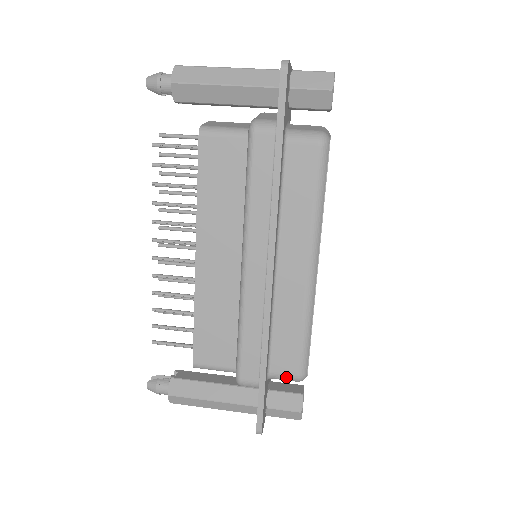
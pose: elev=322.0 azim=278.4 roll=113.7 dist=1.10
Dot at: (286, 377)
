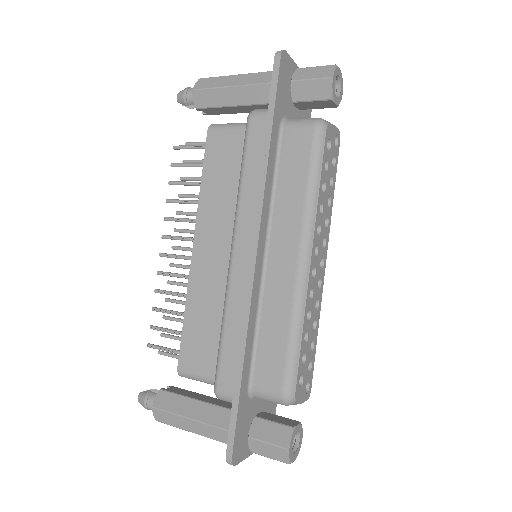
Dot at: (269, 394)
